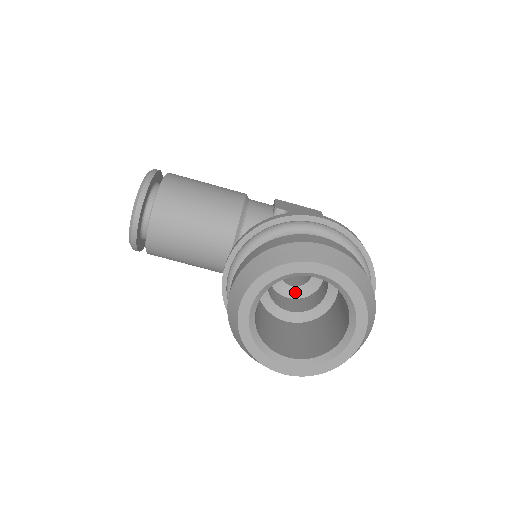
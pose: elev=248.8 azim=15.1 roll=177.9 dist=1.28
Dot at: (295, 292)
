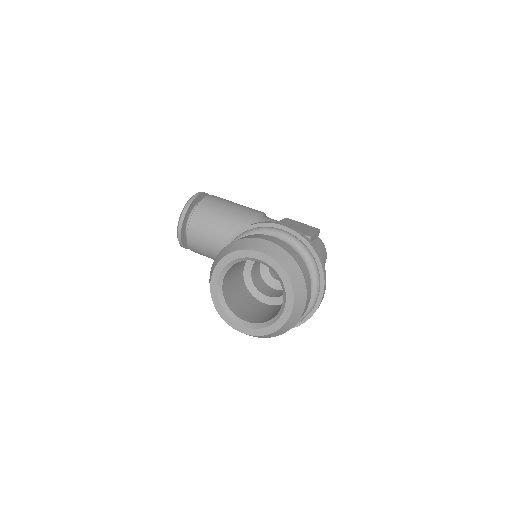
Dot at: (280, 285)
